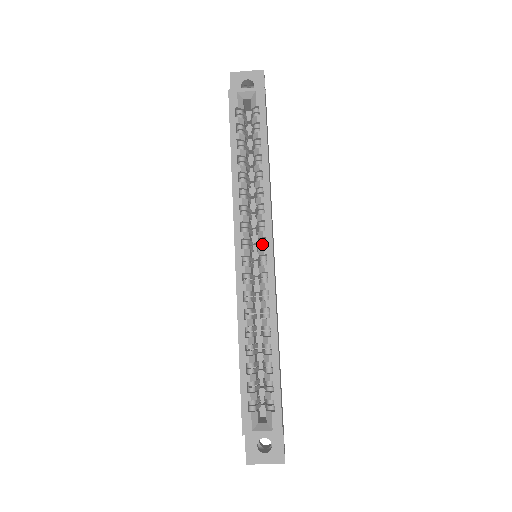
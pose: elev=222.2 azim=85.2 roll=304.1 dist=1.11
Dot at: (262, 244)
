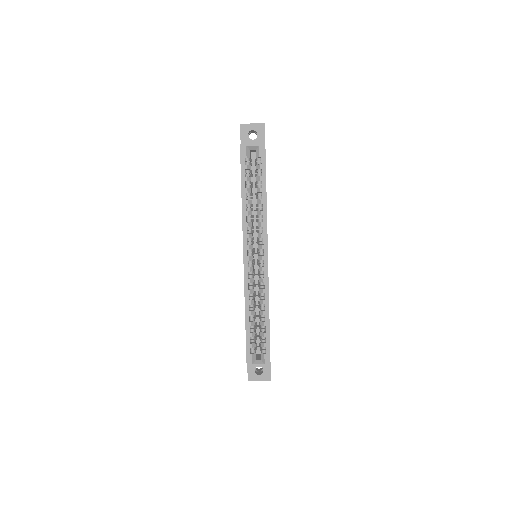
Dot at: (261, 253)
